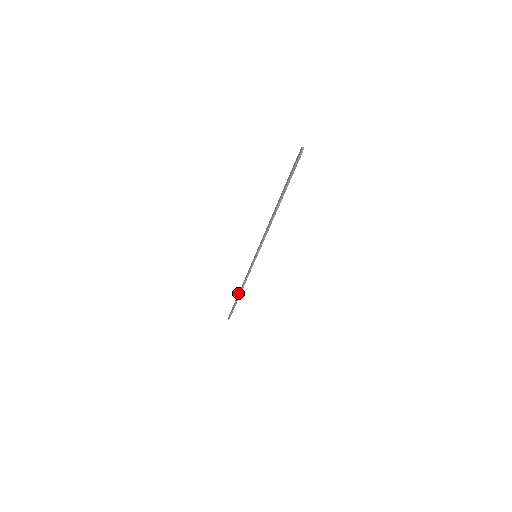
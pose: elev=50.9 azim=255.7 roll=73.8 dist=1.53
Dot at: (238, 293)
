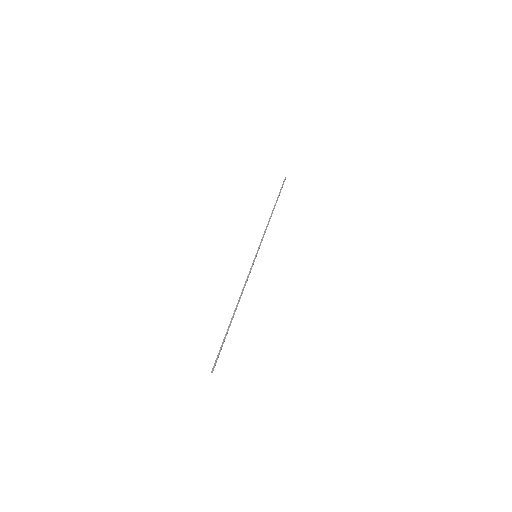
Dot at: (232, 316)
